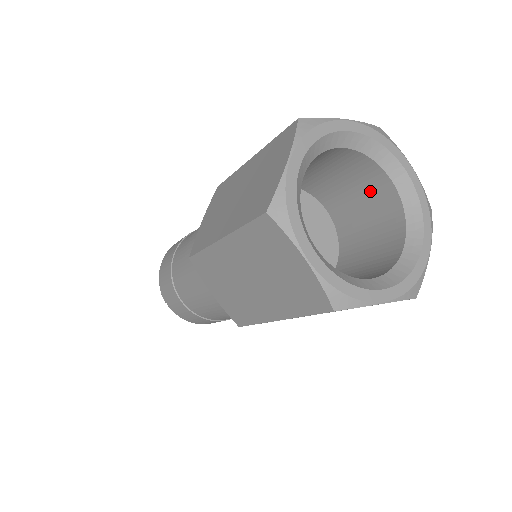
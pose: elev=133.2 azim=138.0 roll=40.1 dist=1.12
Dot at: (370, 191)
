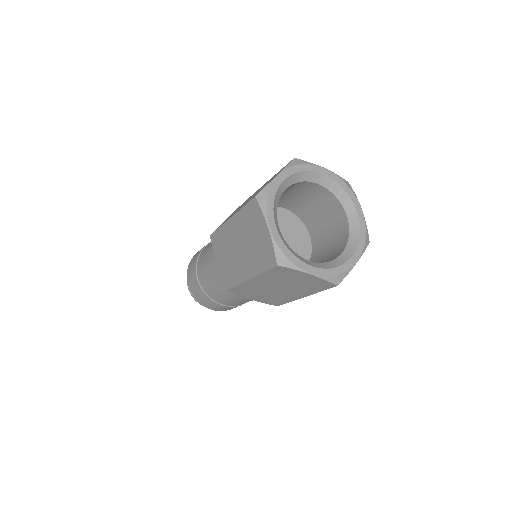
Dot at: (308, 192)
